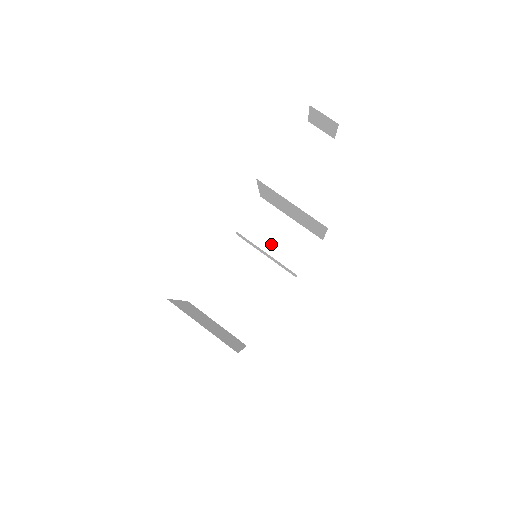
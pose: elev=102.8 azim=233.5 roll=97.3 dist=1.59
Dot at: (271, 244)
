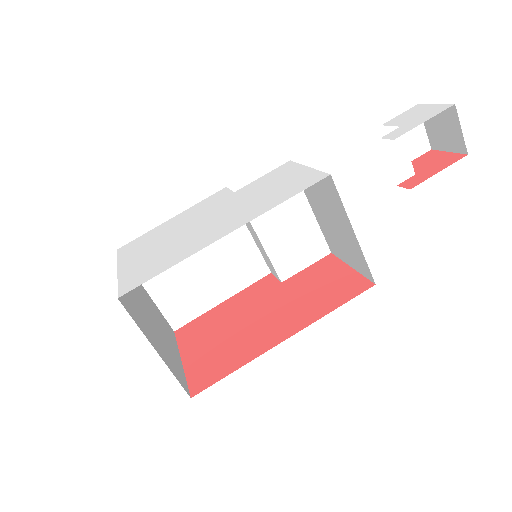
Dot at: (271, 231)
